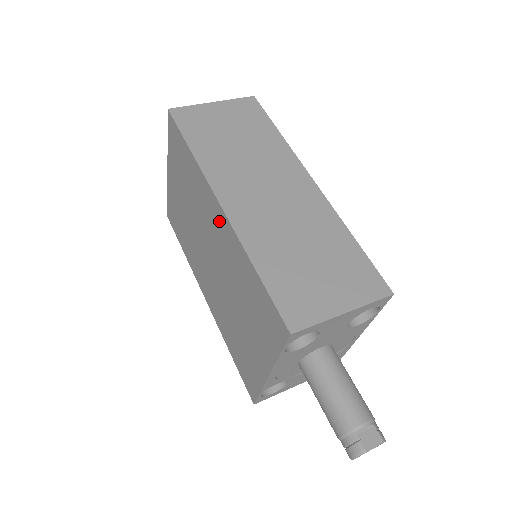
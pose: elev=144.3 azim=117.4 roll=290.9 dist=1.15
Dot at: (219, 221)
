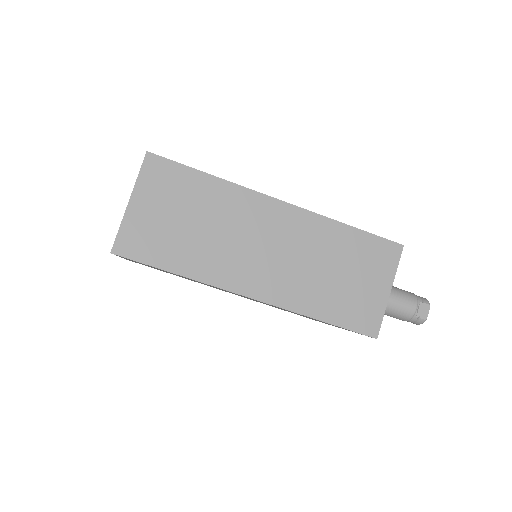
Dot at: occluded
